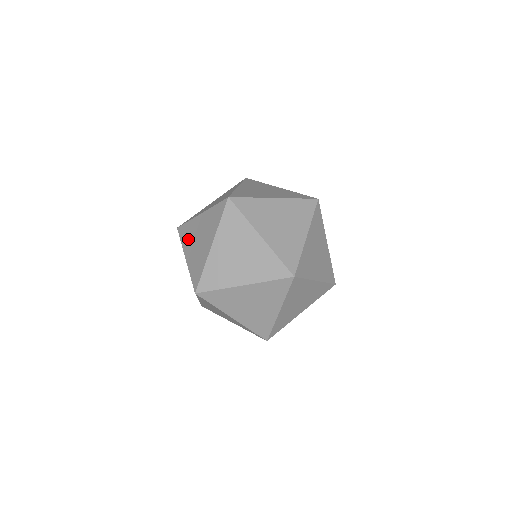
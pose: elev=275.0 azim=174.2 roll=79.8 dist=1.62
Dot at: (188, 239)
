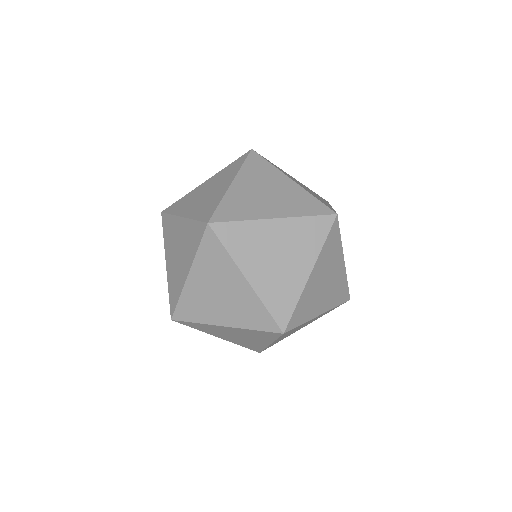
Dot at: occluded
